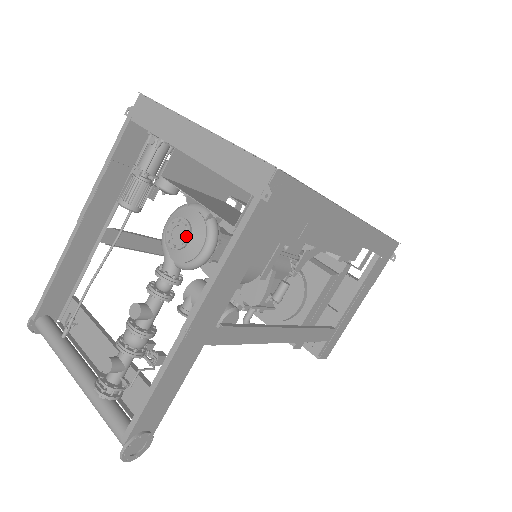
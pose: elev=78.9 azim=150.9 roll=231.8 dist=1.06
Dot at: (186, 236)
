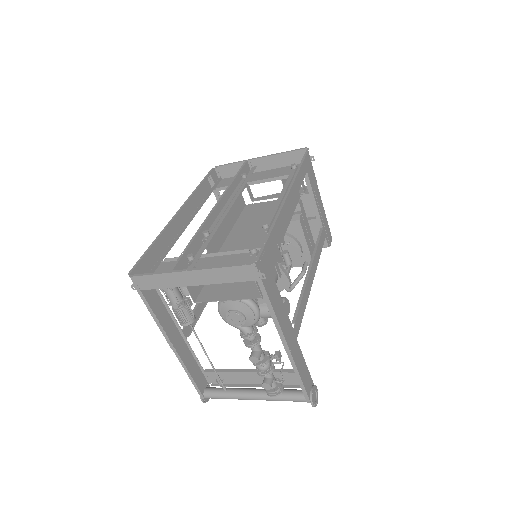
Dot at: (242, 317)
